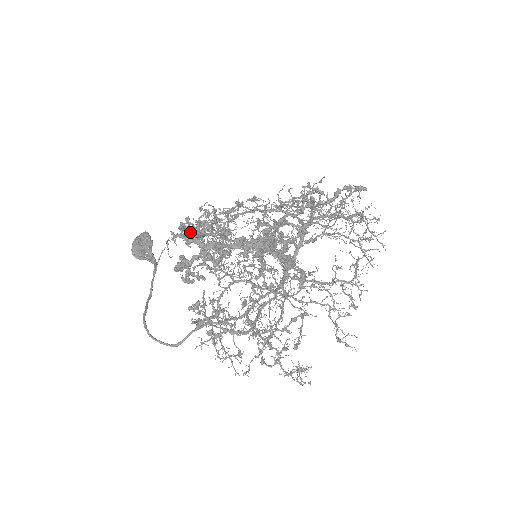
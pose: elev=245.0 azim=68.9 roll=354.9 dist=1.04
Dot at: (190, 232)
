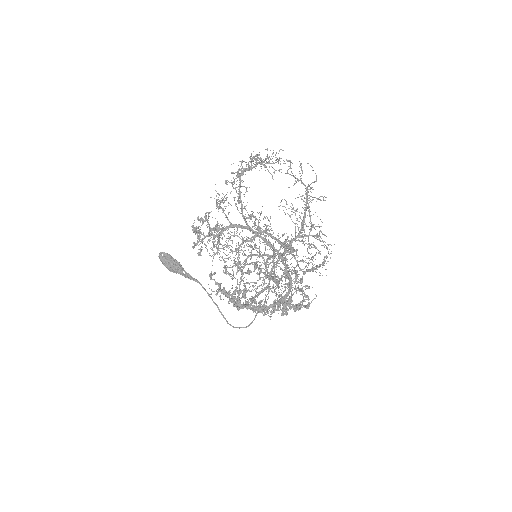
Dot at: (236, 303)
